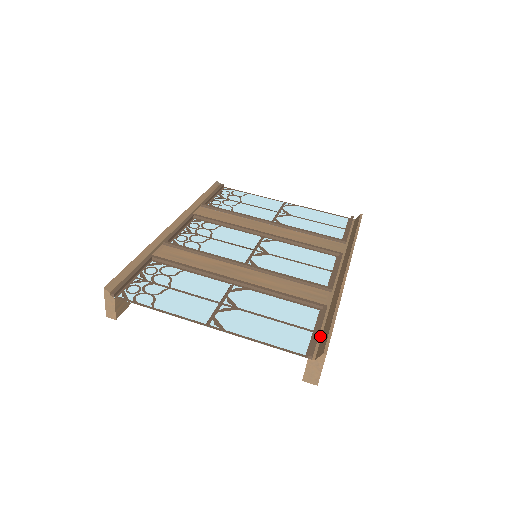
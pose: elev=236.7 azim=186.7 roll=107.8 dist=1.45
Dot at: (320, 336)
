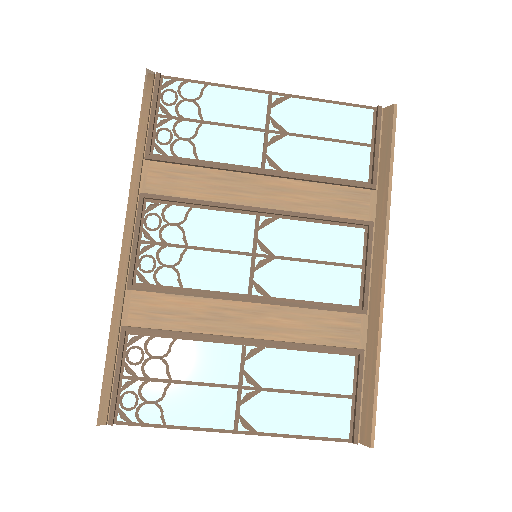
Dot at: (361, 403)
